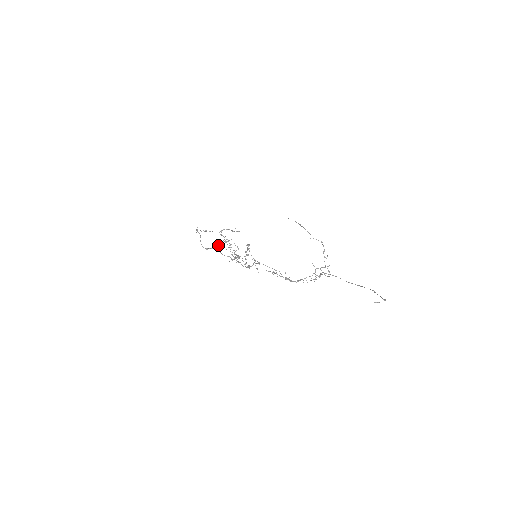
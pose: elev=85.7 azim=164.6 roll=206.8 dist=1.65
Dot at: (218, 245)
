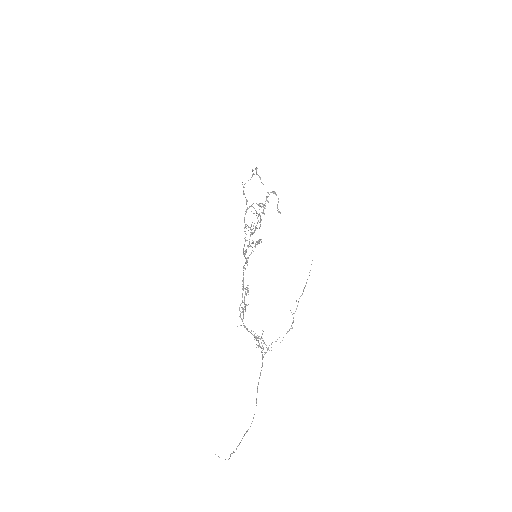
Dot at: occluded
